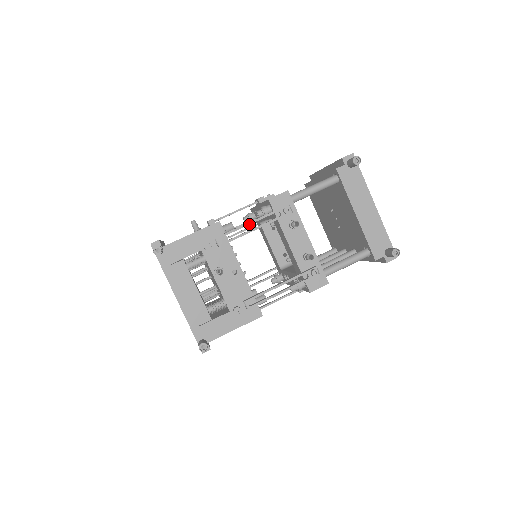
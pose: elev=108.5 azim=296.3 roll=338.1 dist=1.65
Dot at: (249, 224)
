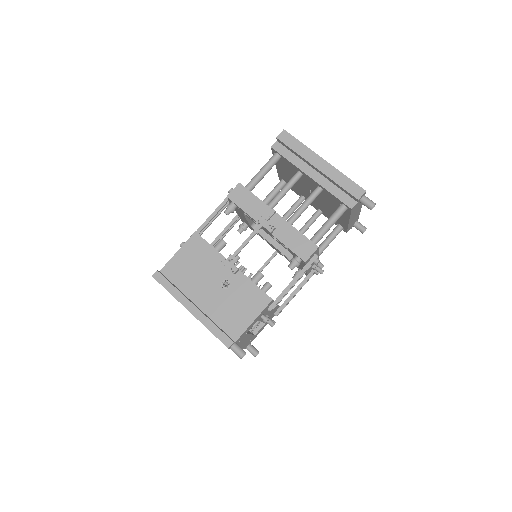
Dot at: (292, 287)
